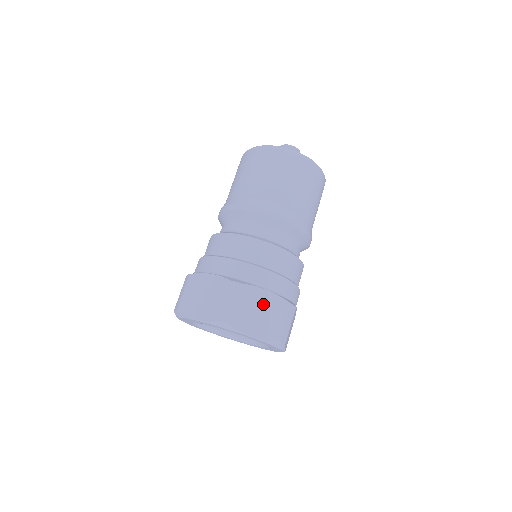
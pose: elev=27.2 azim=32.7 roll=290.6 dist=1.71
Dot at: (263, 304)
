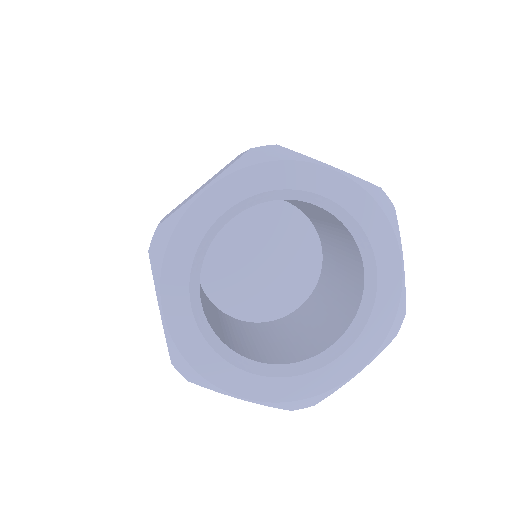
Dot at: occluded
